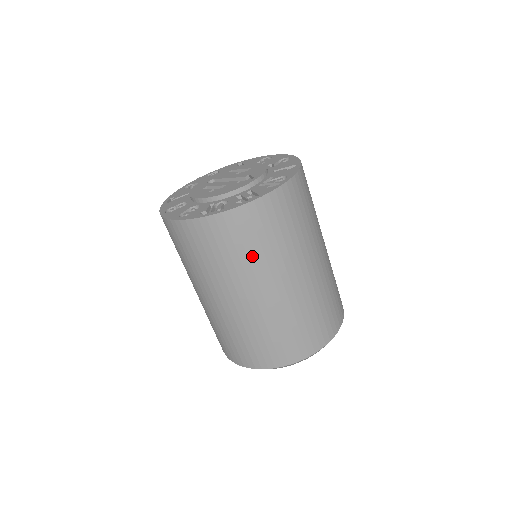
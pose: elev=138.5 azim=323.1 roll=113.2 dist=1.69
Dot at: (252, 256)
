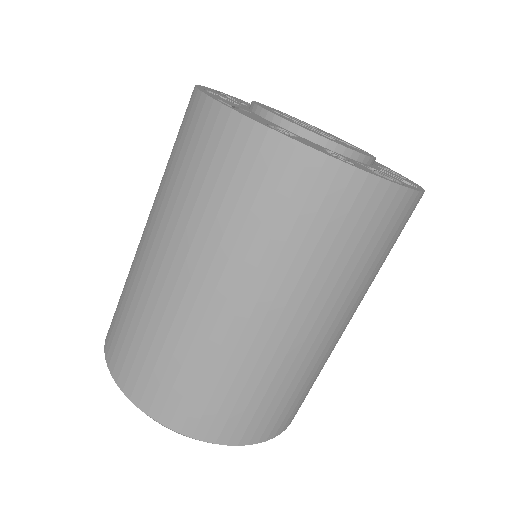
Dot at: (377, 267)
